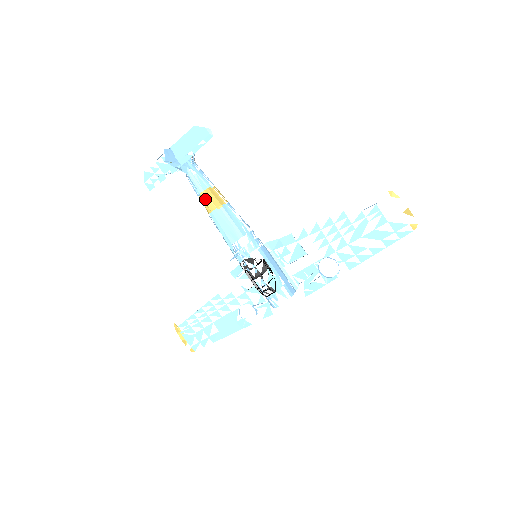
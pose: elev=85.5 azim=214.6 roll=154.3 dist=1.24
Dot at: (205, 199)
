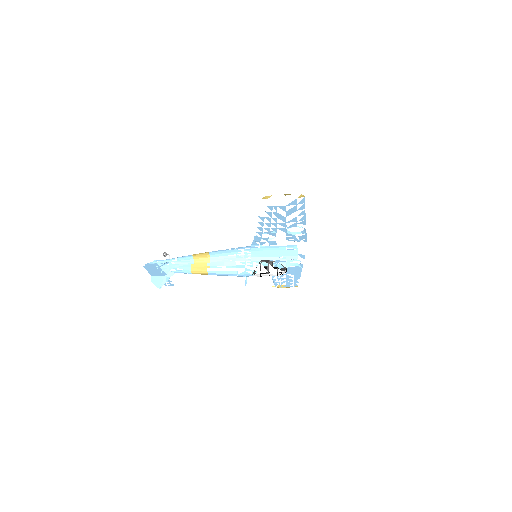
Dot at: (197, 273)
